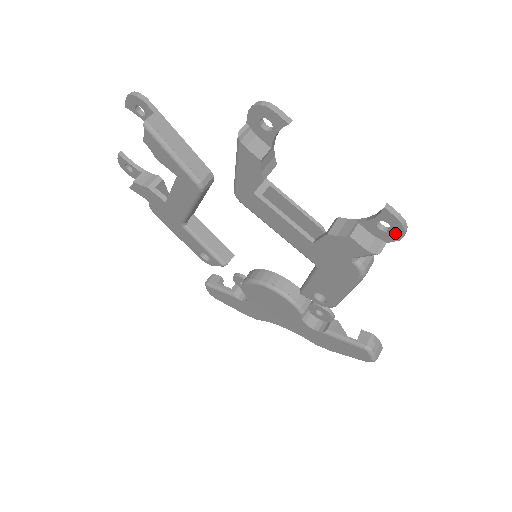
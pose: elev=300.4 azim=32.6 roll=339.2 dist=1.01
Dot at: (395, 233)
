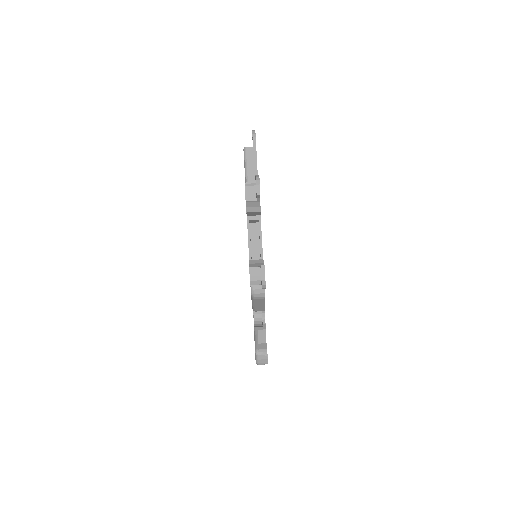
Dot at: occluded
